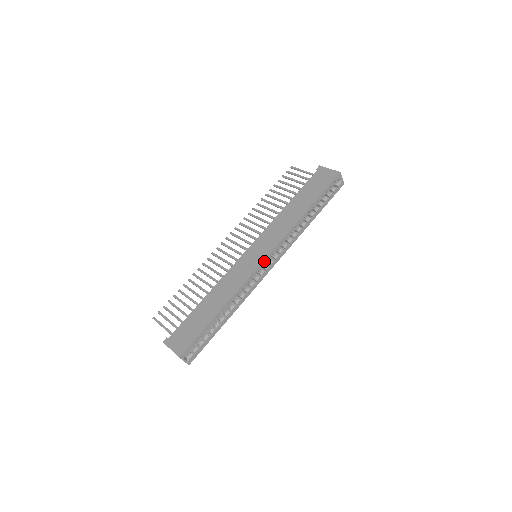
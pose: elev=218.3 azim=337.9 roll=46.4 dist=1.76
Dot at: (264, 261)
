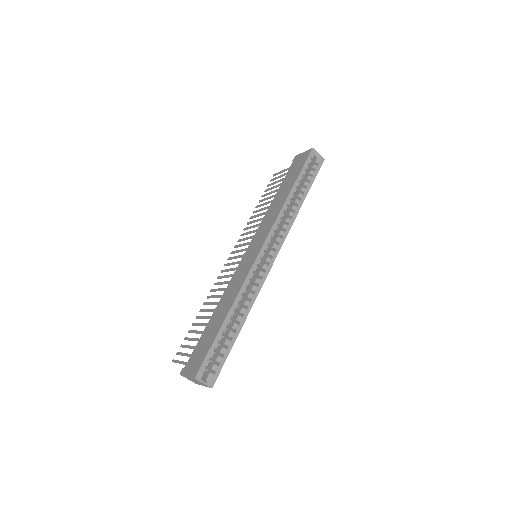
Dot at: (261, 252)
